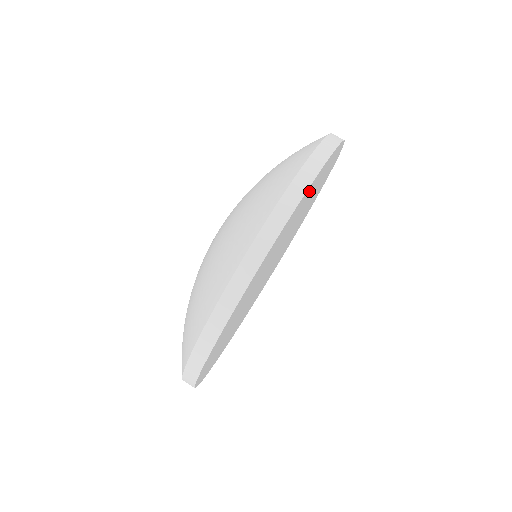
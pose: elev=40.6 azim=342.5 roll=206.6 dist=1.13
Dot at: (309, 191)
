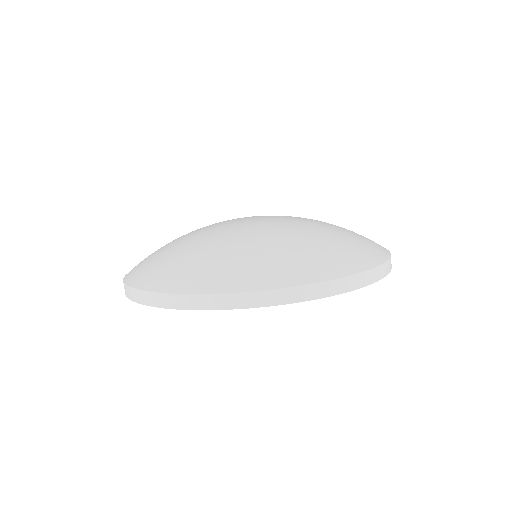
Dot at: occluded
